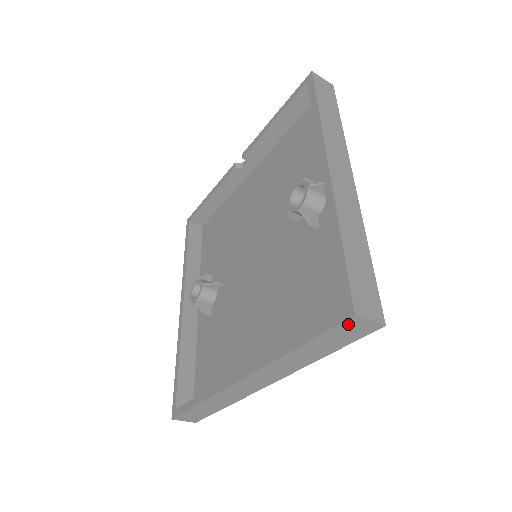
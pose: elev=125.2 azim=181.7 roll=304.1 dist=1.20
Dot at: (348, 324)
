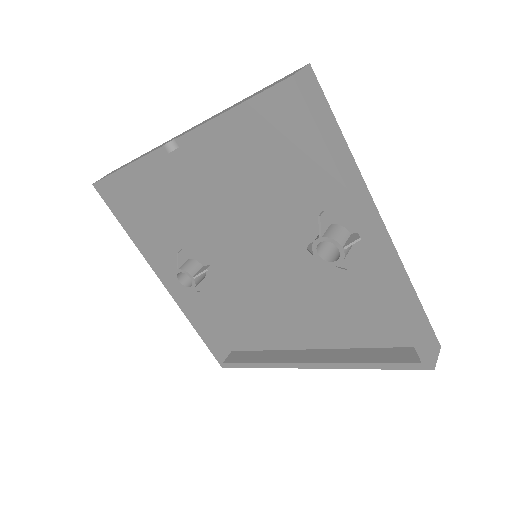
Dot at: (423, 366)
